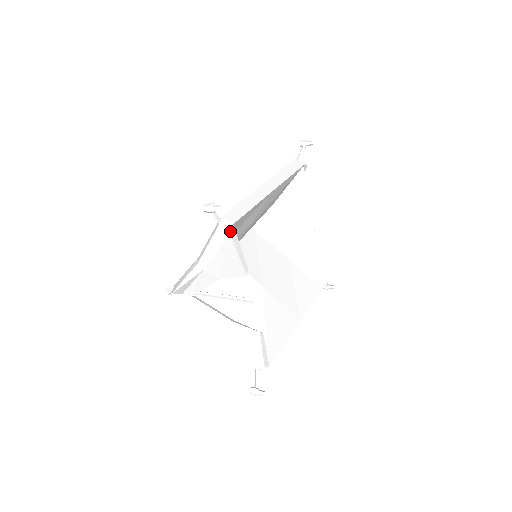
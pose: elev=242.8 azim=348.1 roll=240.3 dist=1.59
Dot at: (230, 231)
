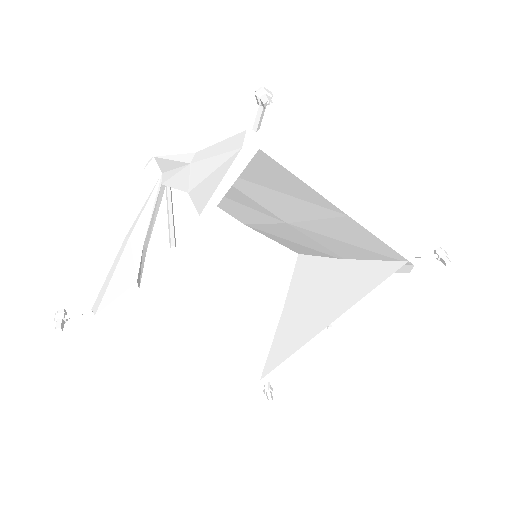
Dot at: (246, 147)
